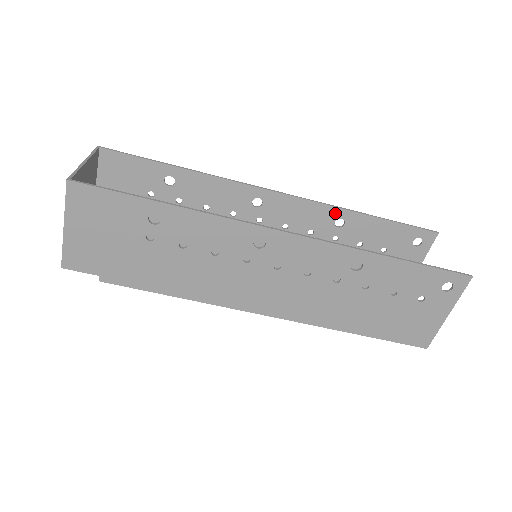
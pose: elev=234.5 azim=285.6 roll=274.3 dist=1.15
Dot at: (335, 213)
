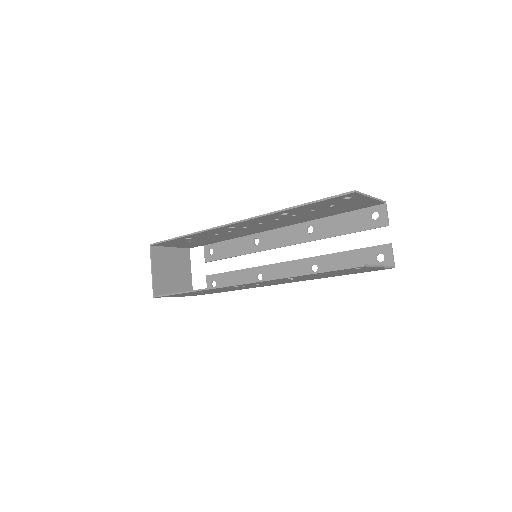
Dot at: (275, 214)
